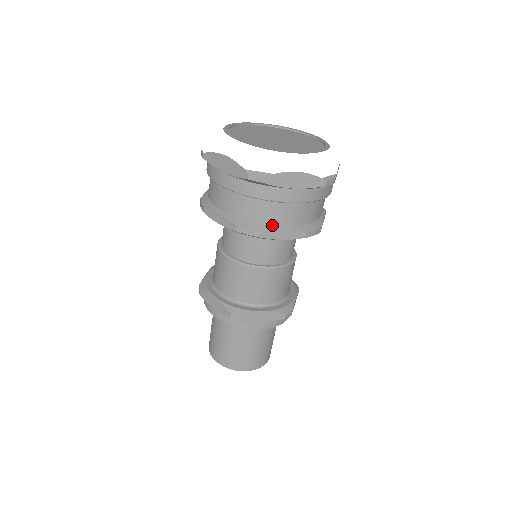
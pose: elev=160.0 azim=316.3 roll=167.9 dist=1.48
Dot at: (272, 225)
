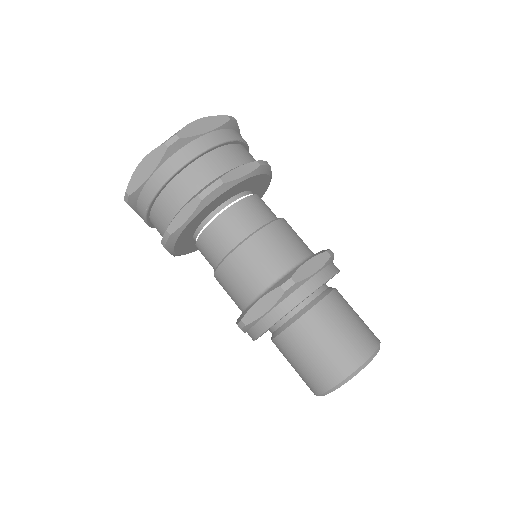
Dot at: (224, 173)
